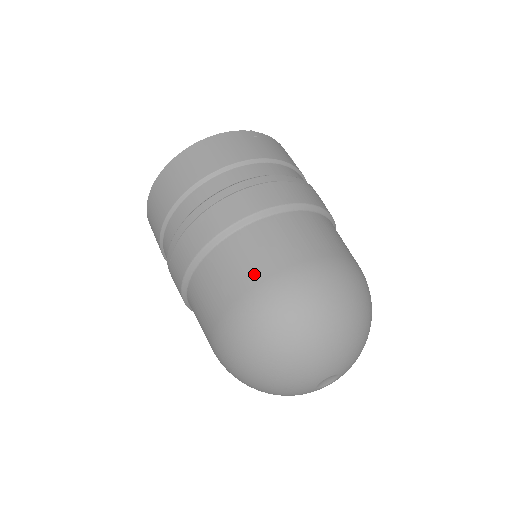
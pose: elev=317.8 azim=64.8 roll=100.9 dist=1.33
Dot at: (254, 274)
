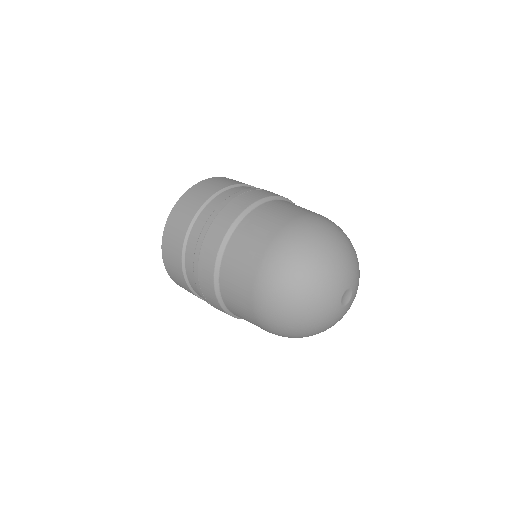
Dot at: (269, 232)
